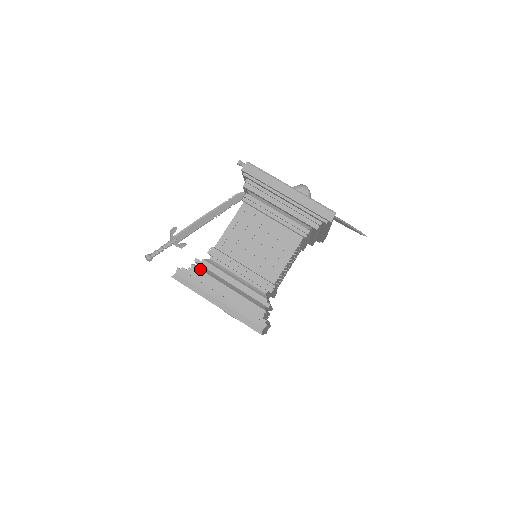
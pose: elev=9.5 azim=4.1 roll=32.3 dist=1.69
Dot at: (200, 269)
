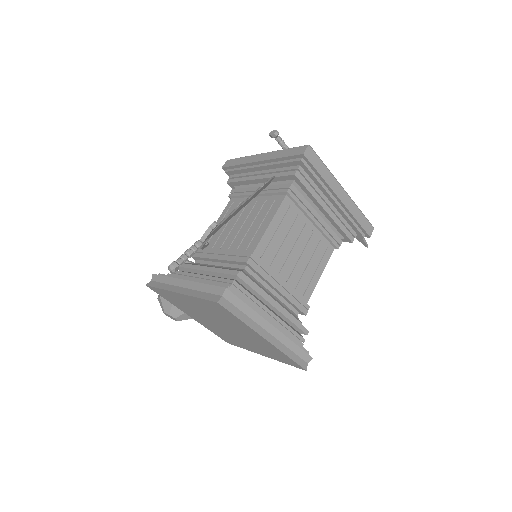
Dot at: (243, 287)
